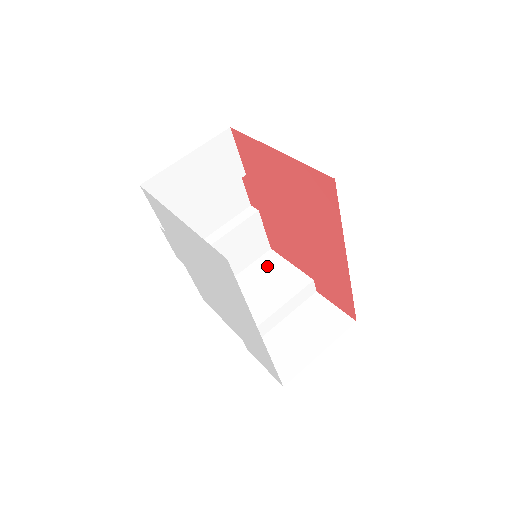
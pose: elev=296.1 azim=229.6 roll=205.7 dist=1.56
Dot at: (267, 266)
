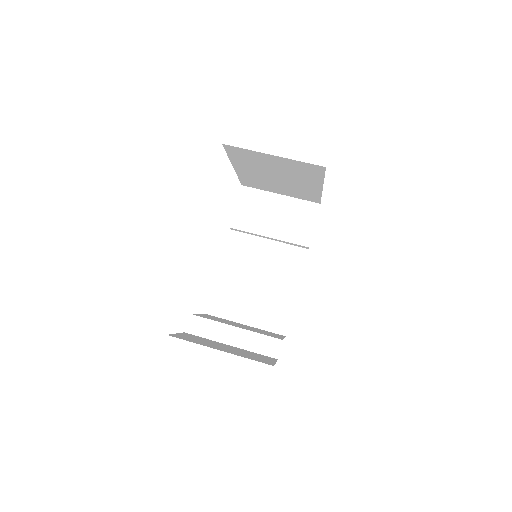
Dot at: (268, 332)
